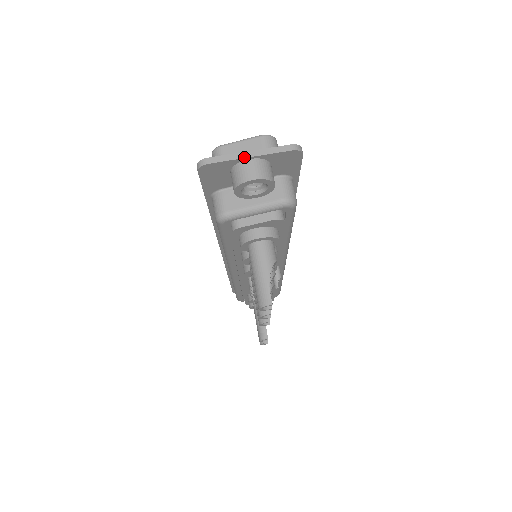
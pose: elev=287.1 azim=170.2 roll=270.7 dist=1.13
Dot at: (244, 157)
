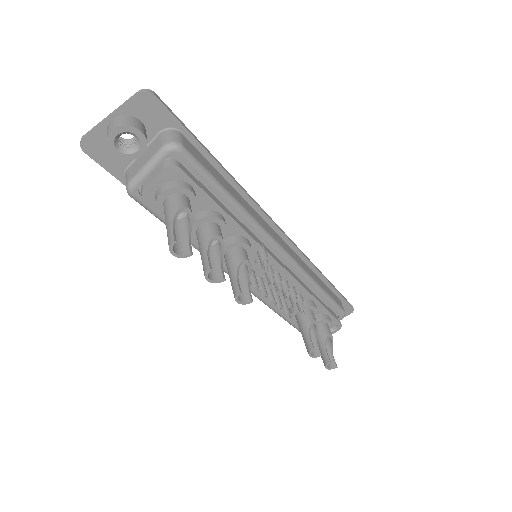
Dot at: (106, 120)
